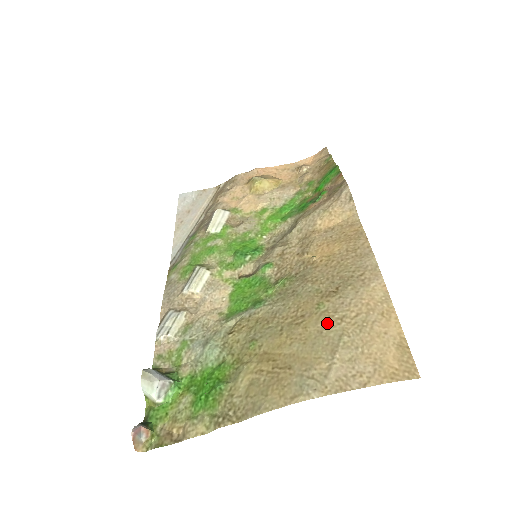
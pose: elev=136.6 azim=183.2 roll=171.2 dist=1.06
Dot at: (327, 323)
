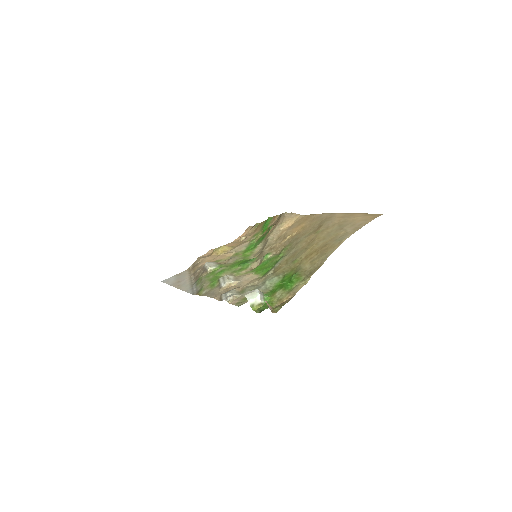
Dot at: (328, 230)
